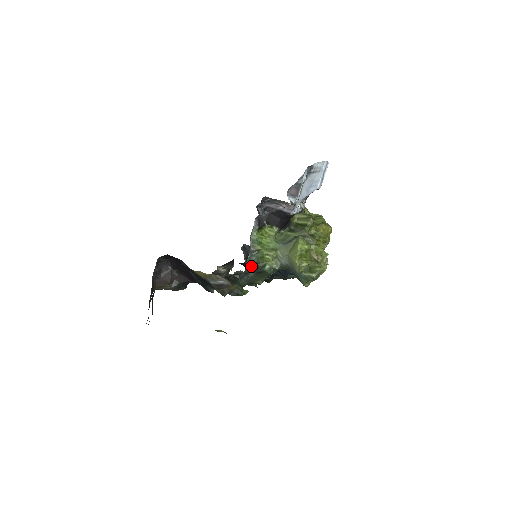
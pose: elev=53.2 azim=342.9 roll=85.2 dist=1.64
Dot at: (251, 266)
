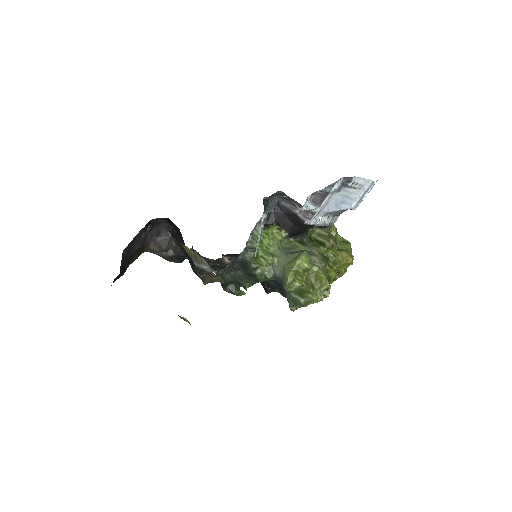
Dot at: (242, 263)
